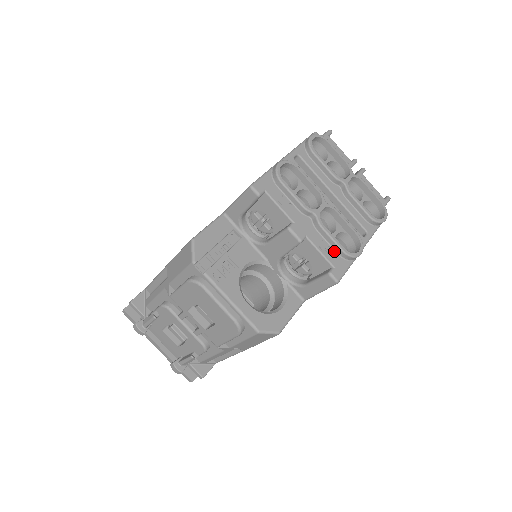
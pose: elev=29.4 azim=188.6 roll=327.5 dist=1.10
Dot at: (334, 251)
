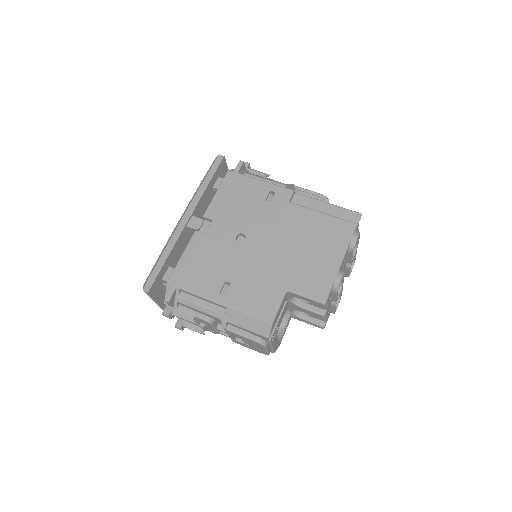
Dot at: (330, 312)
